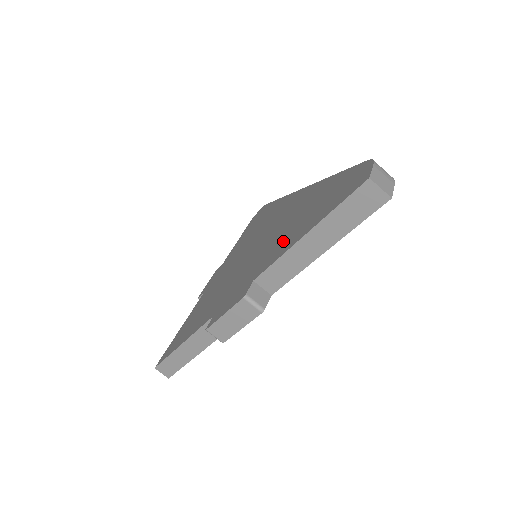
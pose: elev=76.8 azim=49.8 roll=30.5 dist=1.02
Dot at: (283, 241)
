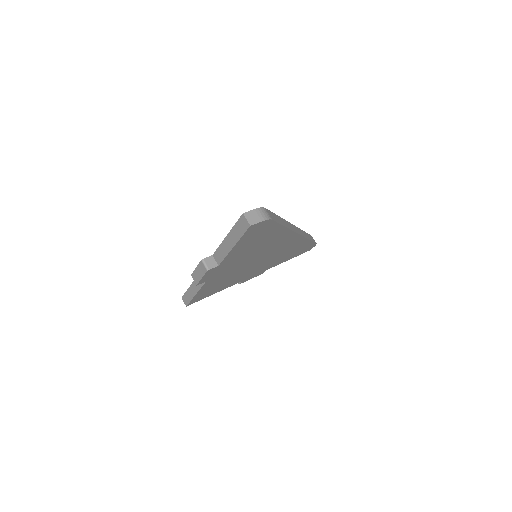
Dot at: occluded
